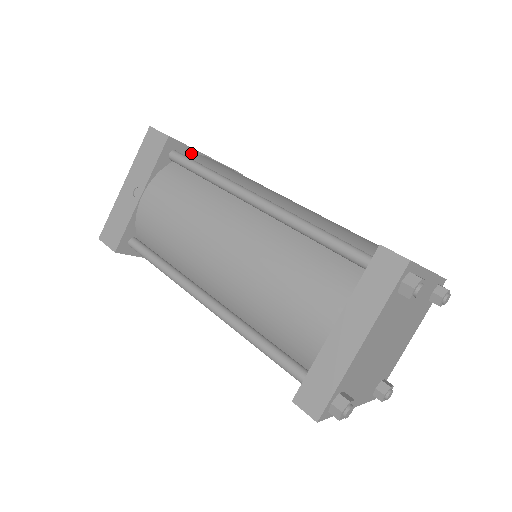
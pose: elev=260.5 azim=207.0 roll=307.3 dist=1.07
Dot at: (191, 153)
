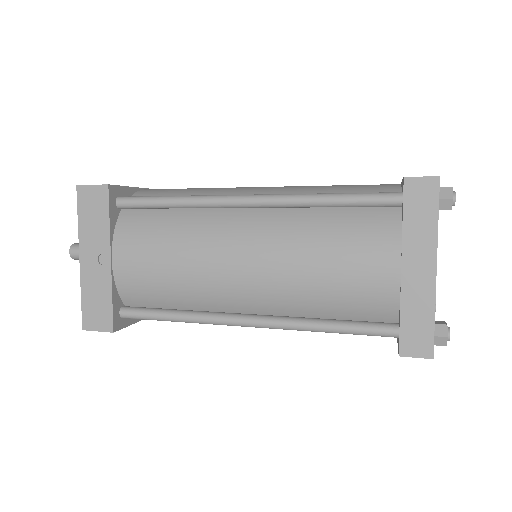
Dot at: (131, 192)
